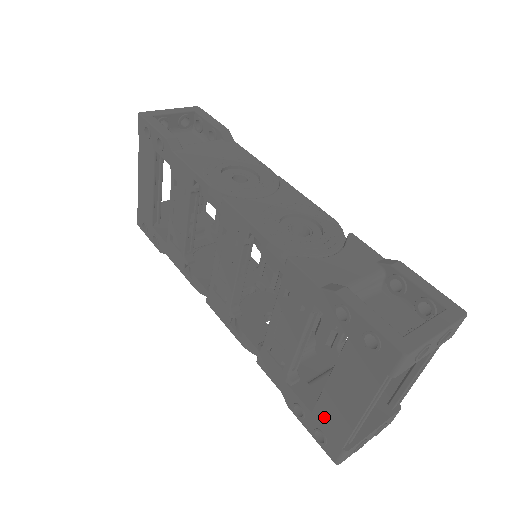
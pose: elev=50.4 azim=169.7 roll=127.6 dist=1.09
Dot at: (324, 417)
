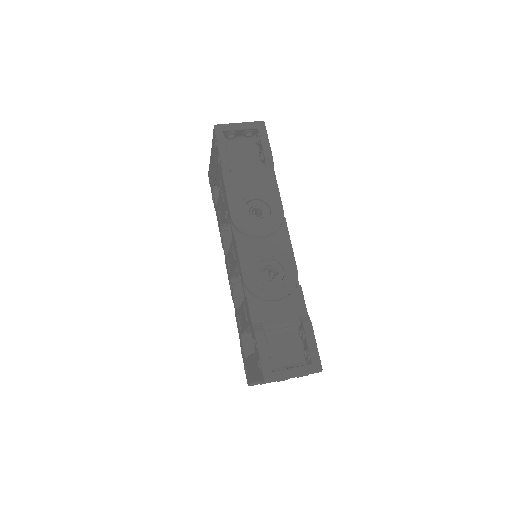
Dot at: (247, 366)
